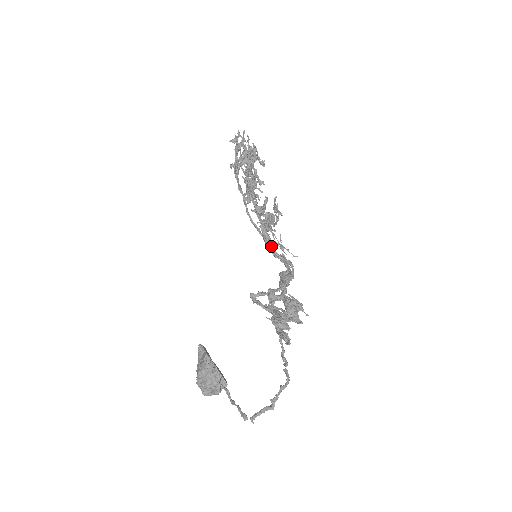
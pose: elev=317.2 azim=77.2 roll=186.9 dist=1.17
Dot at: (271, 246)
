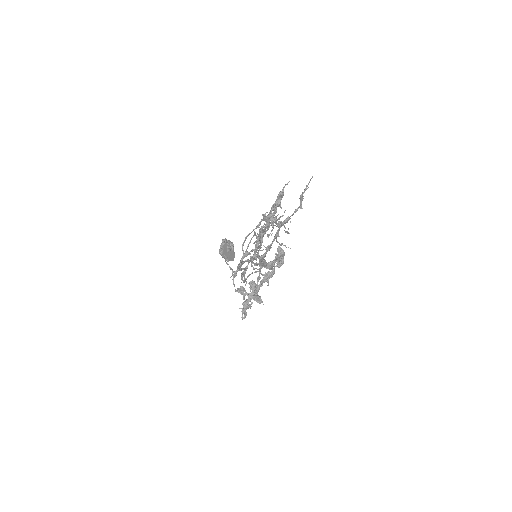
Dot at: (263, 266)
